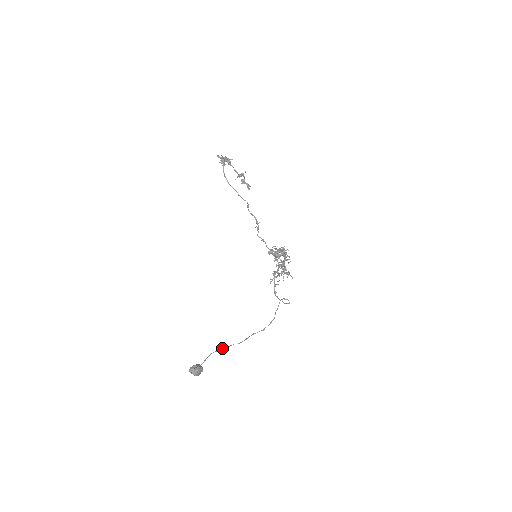
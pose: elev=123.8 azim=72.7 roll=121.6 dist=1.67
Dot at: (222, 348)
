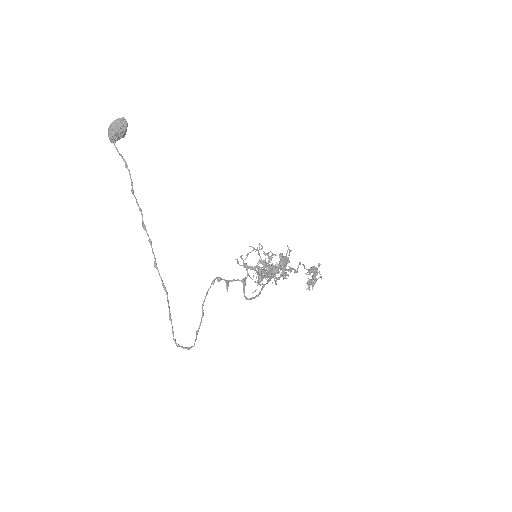
Dot at: occluded
